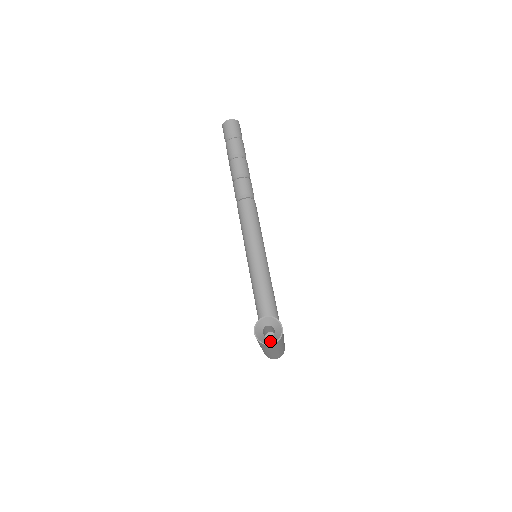
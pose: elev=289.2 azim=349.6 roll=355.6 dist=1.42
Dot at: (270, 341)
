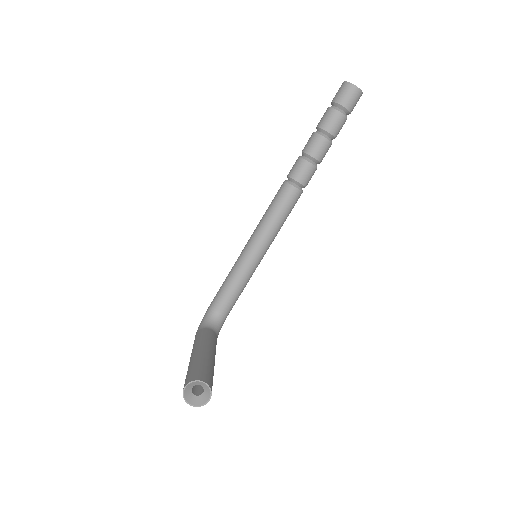
Dot at: (192, 401)
